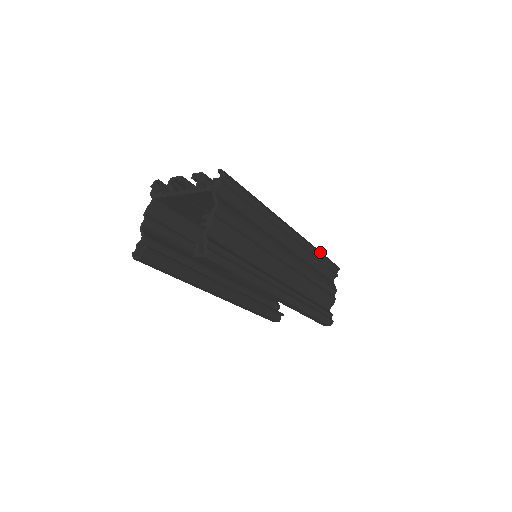
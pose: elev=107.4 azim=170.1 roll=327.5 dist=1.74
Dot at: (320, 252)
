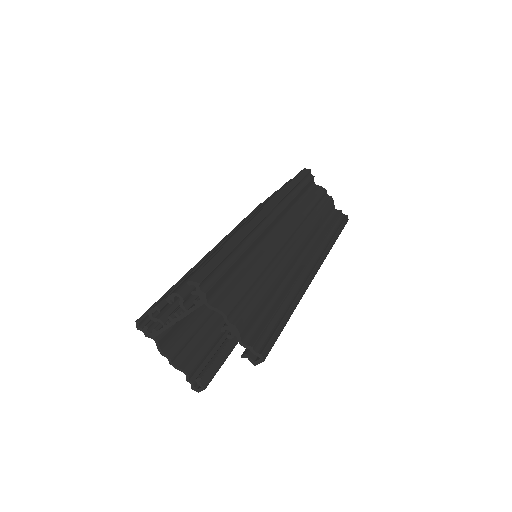
Dot at: (291, 187)
